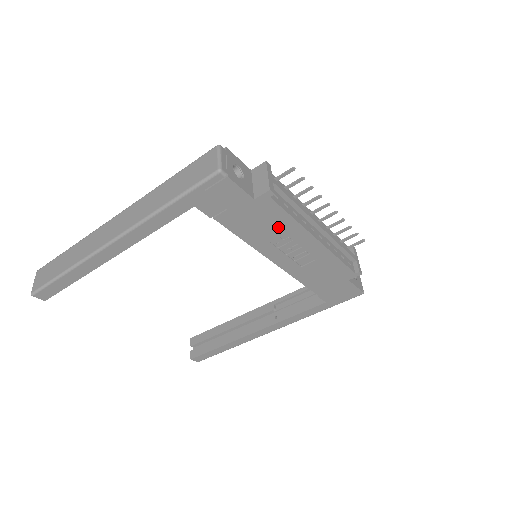
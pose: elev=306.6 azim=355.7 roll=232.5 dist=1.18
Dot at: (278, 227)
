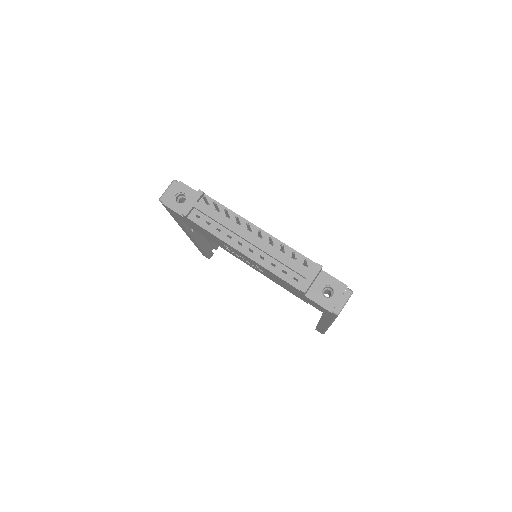
Dot at: (215, 238)
